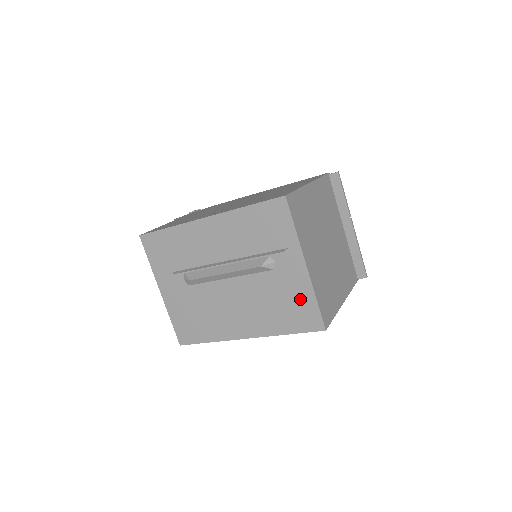
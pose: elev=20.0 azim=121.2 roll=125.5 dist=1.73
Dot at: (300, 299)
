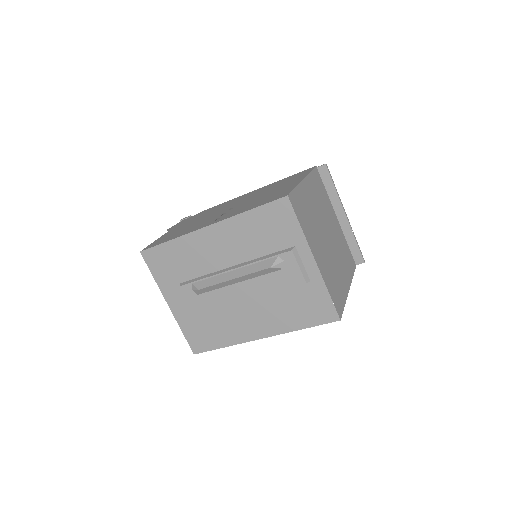
Dot at: (312, 294)
